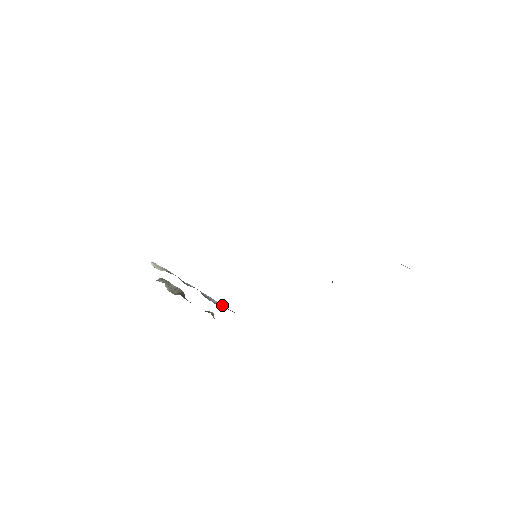
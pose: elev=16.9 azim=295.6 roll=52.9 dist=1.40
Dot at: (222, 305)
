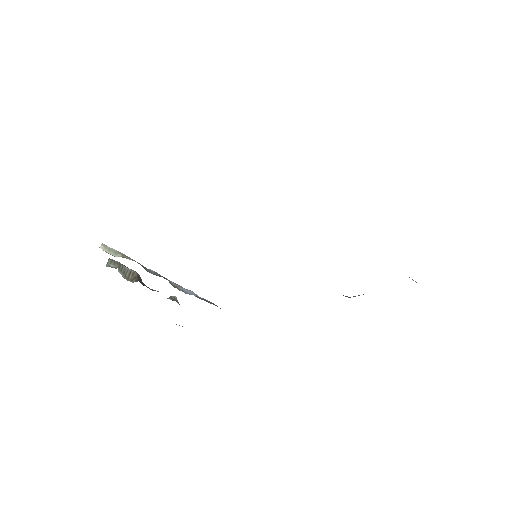
Dot at: (193, 294)
